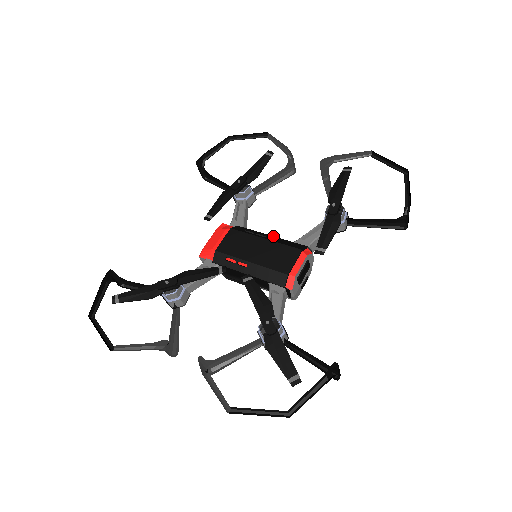
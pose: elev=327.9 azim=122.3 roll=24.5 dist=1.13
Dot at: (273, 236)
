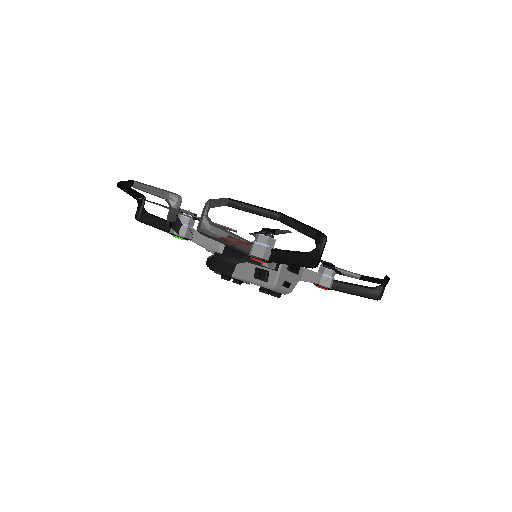
Dot at: occluded
